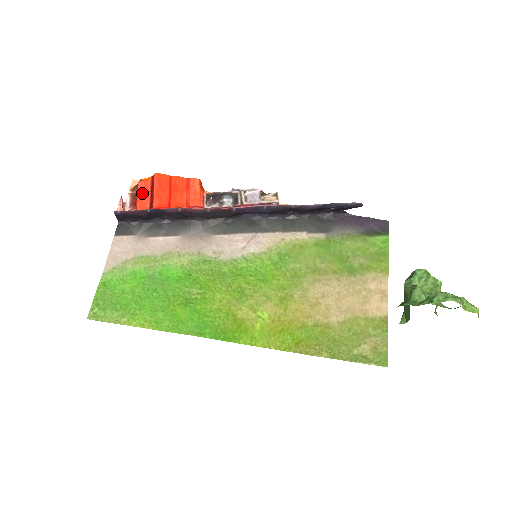
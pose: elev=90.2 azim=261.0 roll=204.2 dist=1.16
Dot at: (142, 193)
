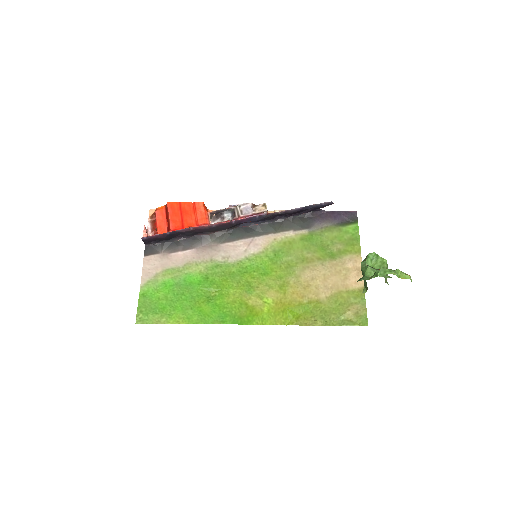
Dot at: (160, 220)
